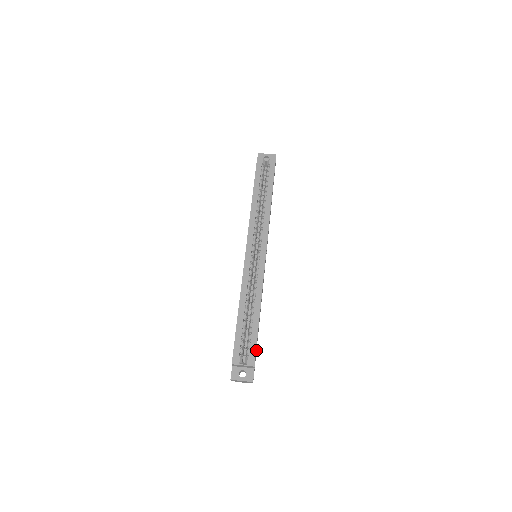
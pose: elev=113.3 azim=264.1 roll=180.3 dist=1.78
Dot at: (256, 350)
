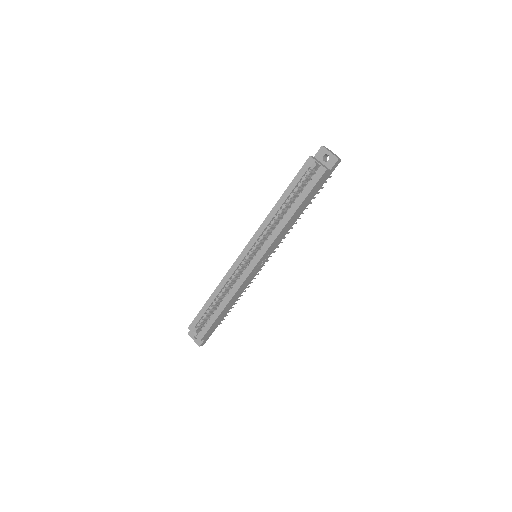
Dot at: (216, 327)
